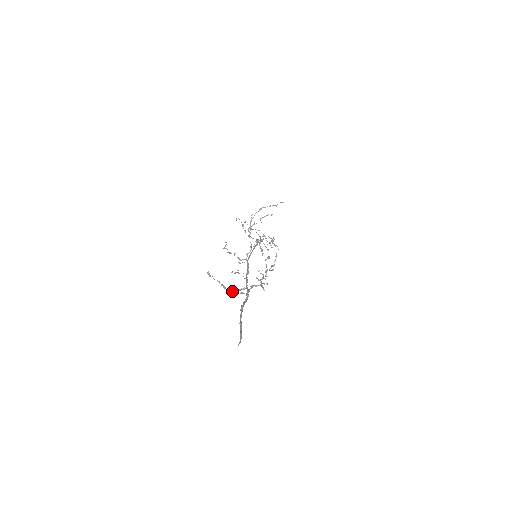
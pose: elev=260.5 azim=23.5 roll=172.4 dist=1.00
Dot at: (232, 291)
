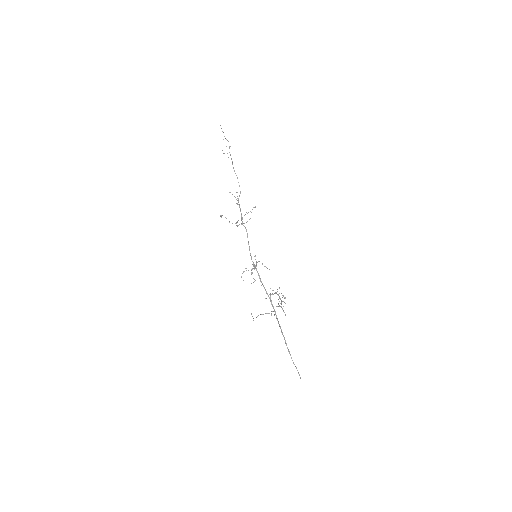
Dot at: occluded
